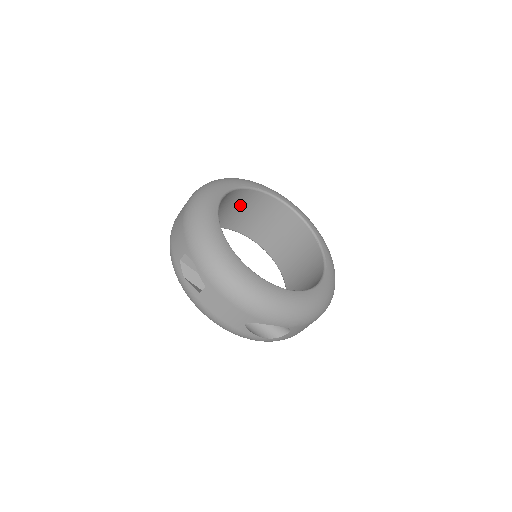
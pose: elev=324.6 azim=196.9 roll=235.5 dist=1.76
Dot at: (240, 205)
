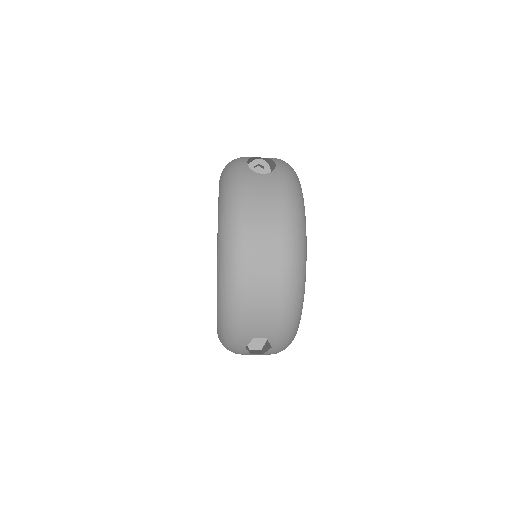
Dot at: occluded
